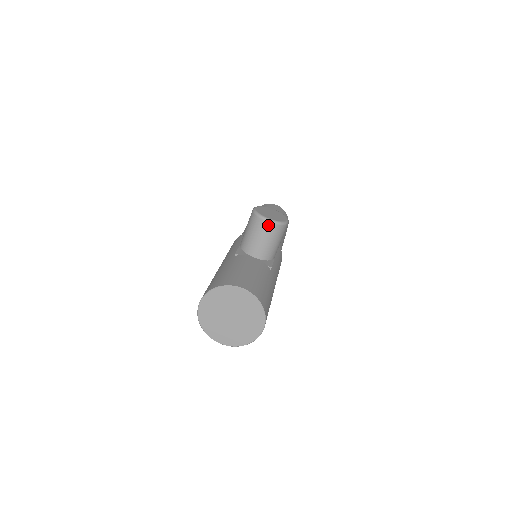
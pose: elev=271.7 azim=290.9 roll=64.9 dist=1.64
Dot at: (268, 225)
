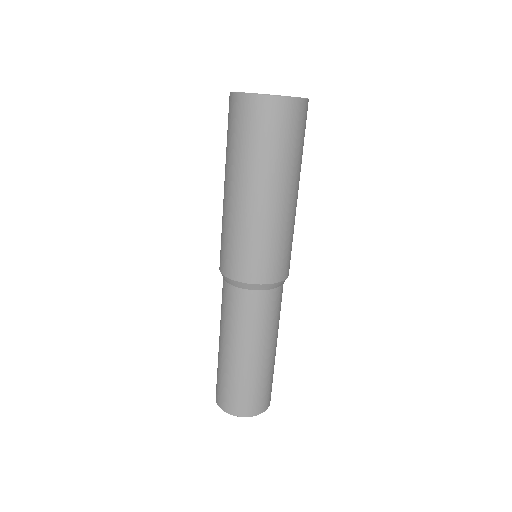
Dot at: occluded
